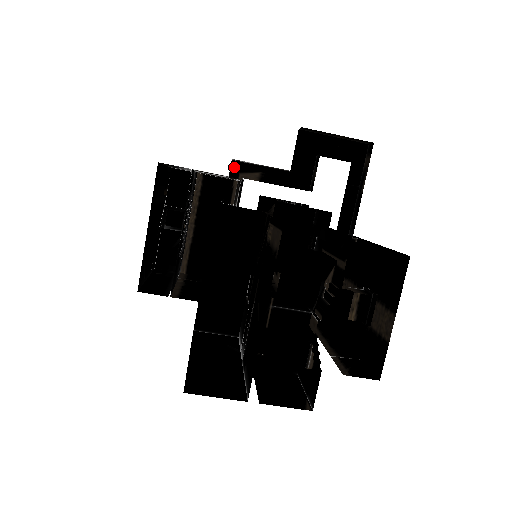
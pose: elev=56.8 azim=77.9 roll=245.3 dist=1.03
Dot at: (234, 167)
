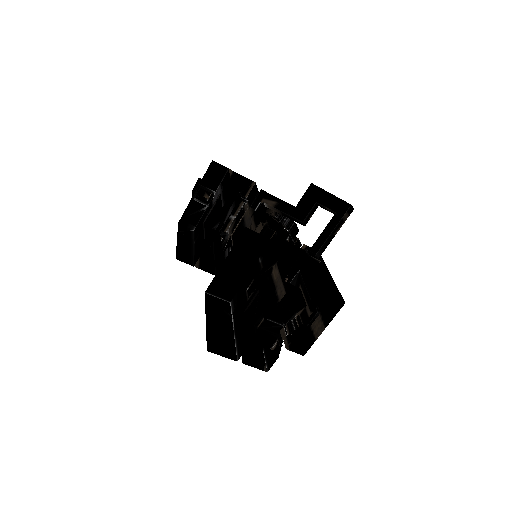
Dot at: (261, 194)
